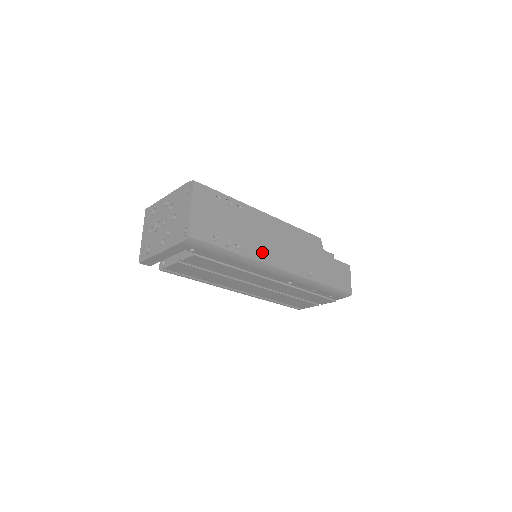
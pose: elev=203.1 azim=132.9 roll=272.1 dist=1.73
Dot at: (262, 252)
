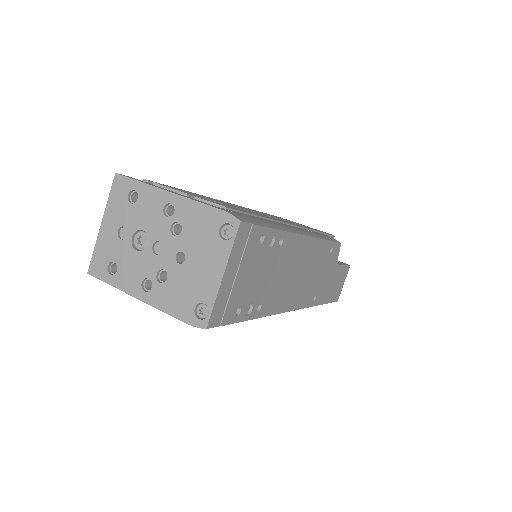
Dot at: (282, 298)
